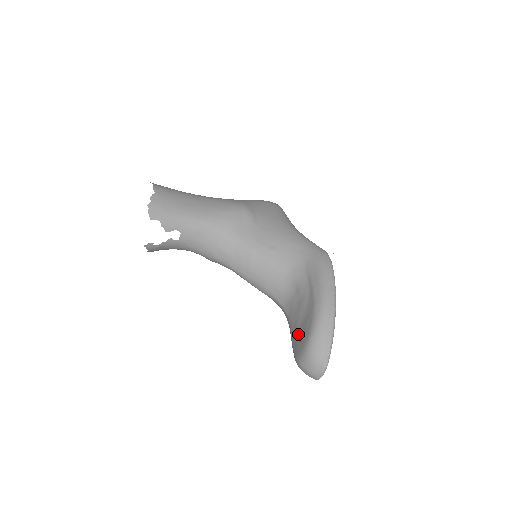
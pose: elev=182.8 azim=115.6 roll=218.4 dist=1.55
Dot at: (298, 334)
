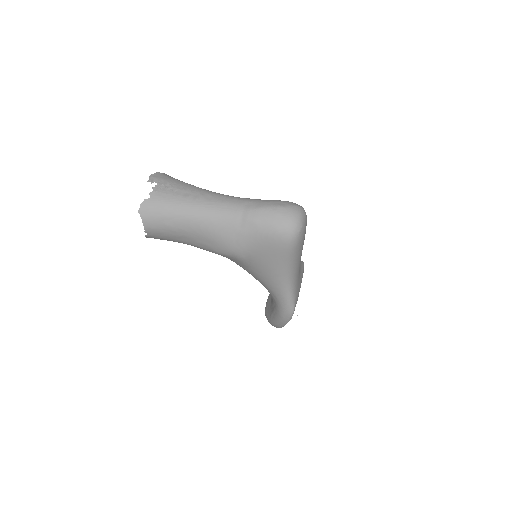
Dot at: (271, 296)
